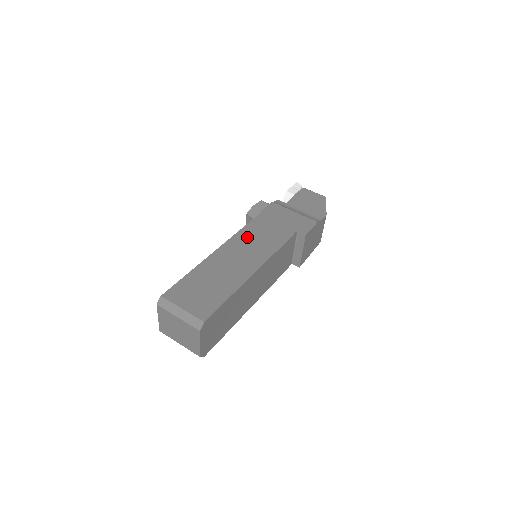
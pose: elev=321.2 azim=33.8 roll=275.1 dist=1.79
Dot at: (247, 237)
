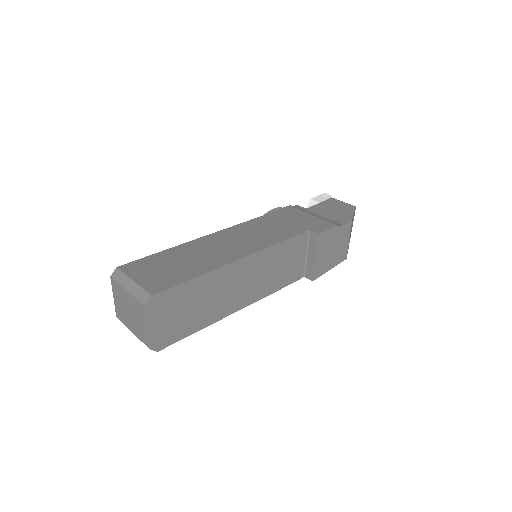
Dot at: (245, 230)
